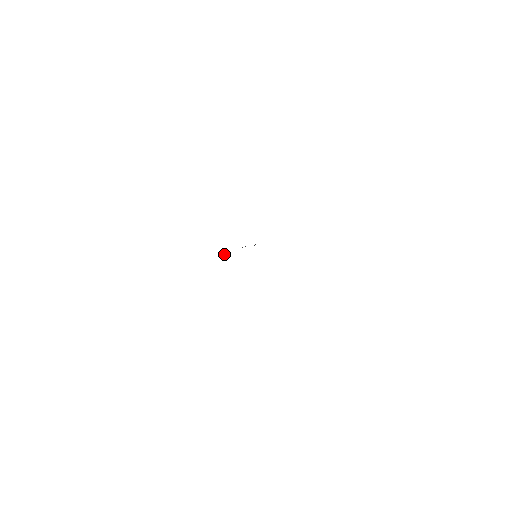
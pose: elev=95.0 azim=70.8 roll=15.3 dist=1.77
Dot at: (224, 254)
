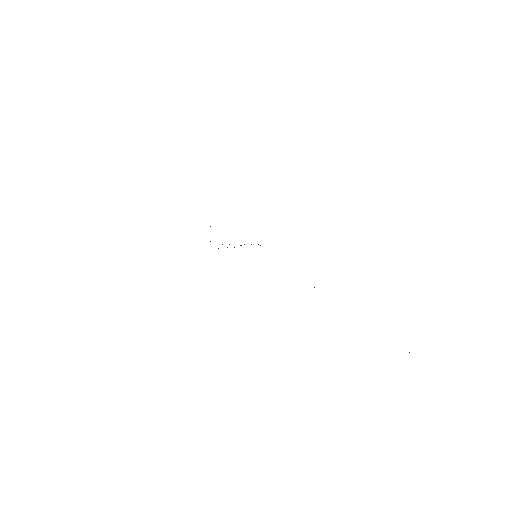
Dot at: occluded
